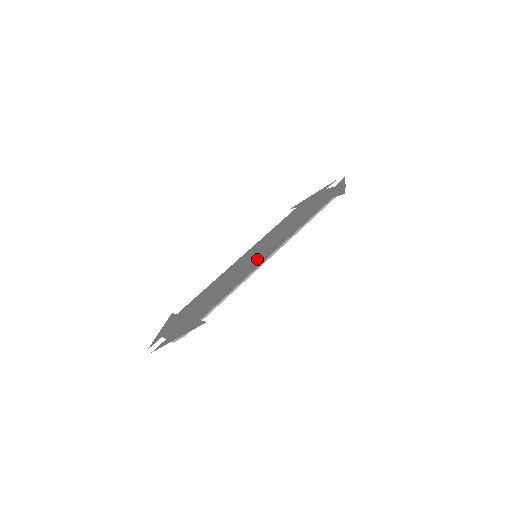
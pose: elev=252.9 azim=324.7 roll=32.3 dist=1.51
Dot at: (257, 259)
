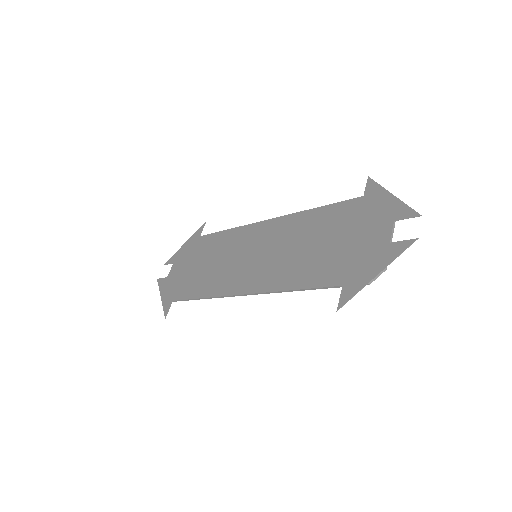
Dot at: (242, 274)
